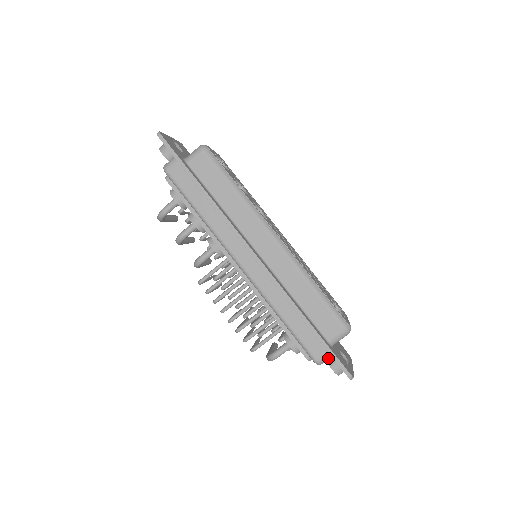
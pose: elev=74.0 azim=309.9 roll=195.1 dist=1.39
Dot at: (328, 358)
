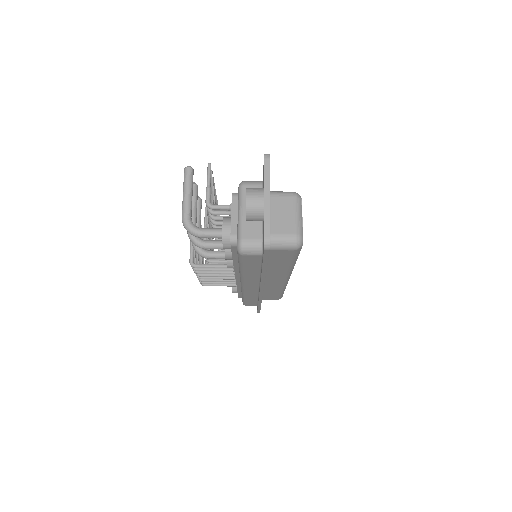
Dot at: occluded
